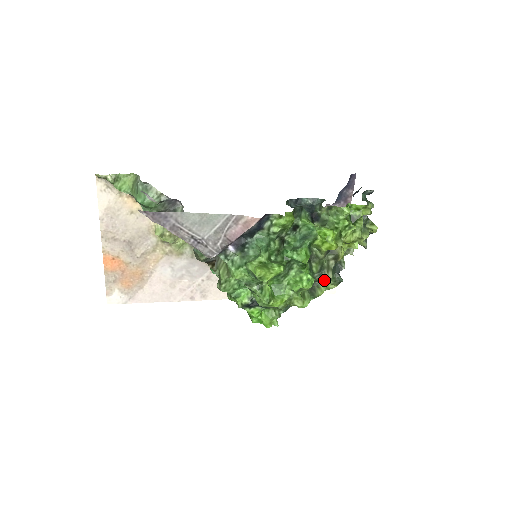
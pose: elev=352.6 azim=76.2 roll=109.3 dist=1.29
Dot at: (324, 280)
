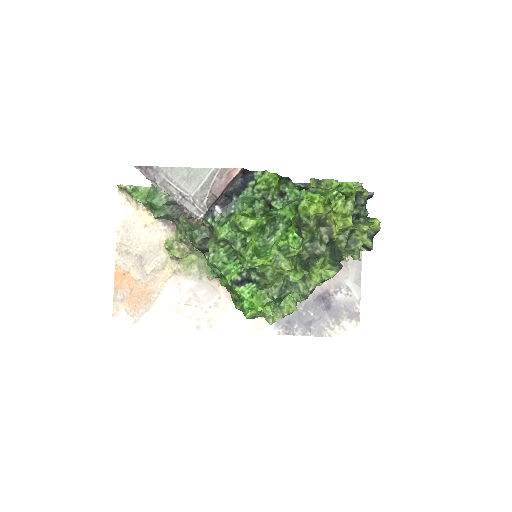
Dot at: (317, 253)
